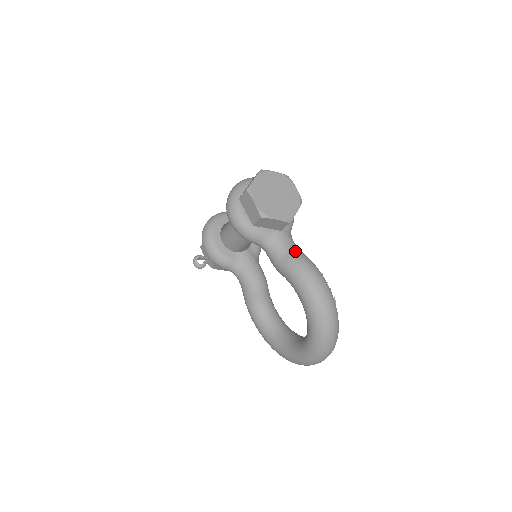
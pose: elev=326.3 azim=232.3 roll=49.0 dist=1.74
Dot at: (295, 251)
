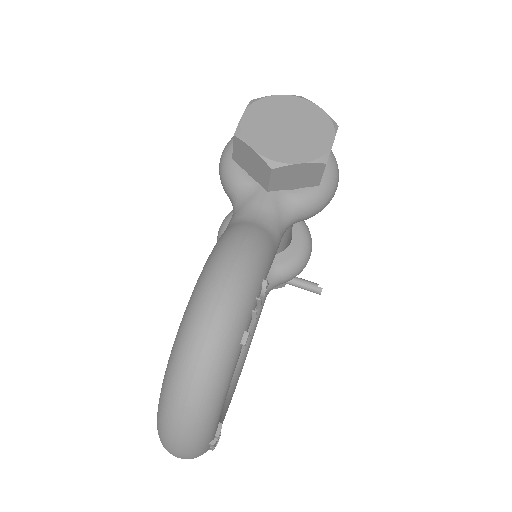
Dot at: (257, 224)
